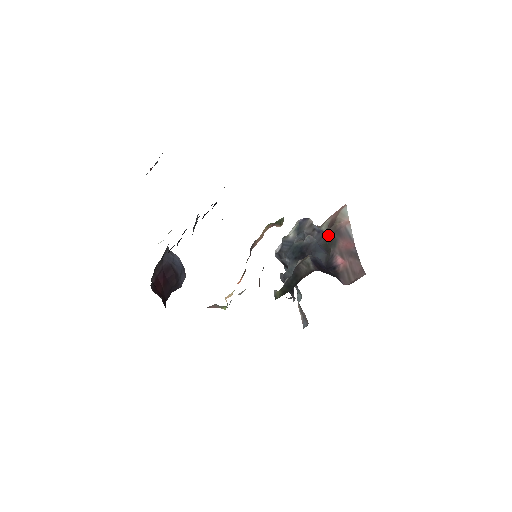
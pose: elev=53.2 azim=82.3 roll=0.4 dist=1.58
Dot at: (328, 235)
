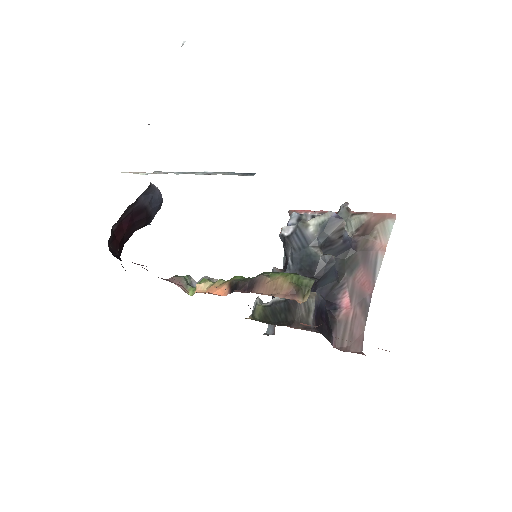
Dot at: (352, 249)
